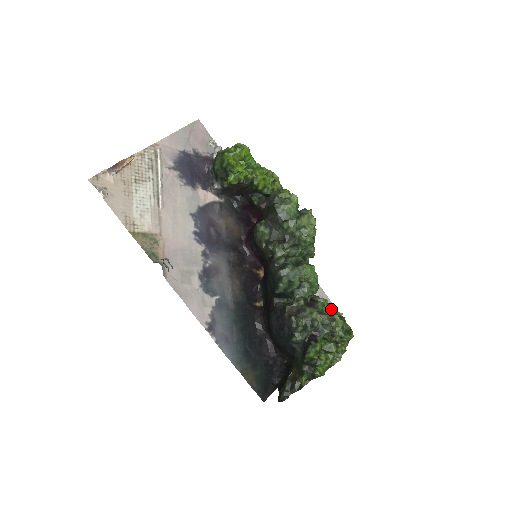
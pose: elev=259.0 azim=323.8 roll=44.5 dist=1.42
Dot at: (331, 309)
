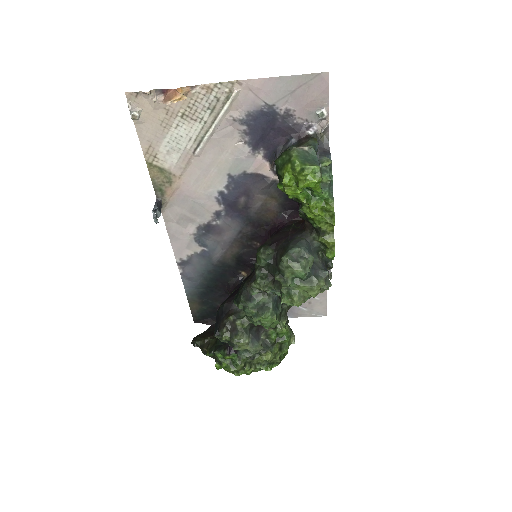
Dot at: (283, 337)
